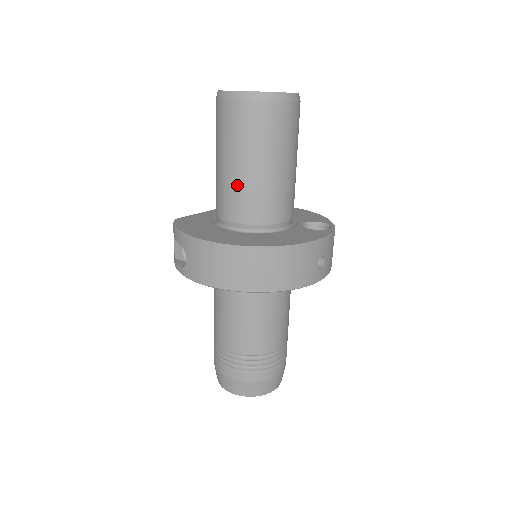
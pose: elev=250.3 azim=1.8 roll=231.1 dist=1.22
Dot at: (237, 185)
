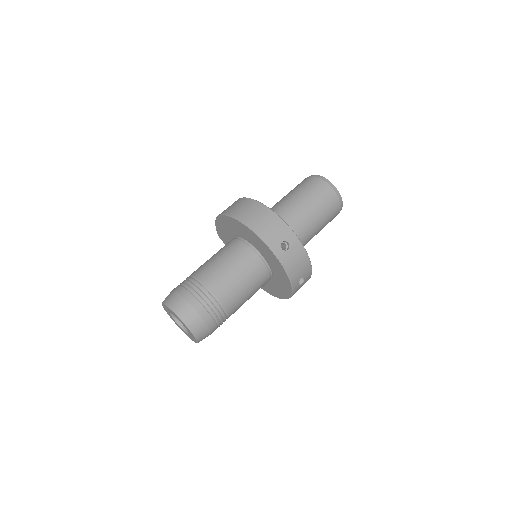
Dot at: (279, 203)
